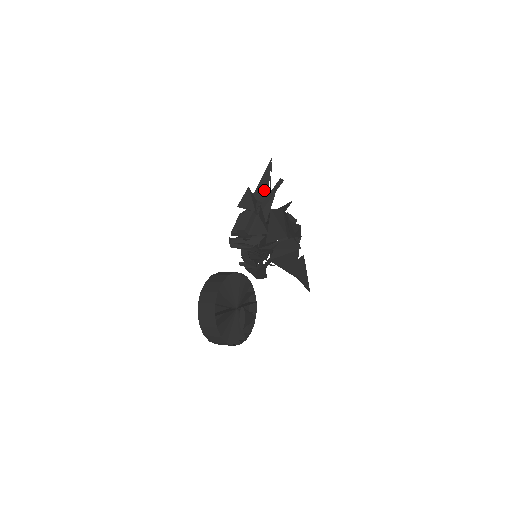
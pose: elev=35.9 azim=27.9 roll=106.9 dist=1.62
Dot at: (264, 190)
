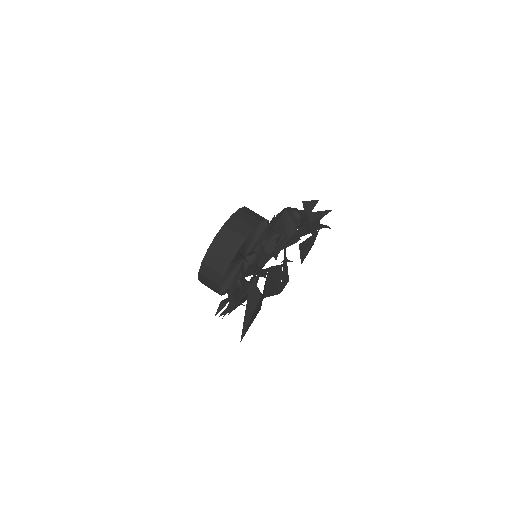
Dot at: (311, 220)
